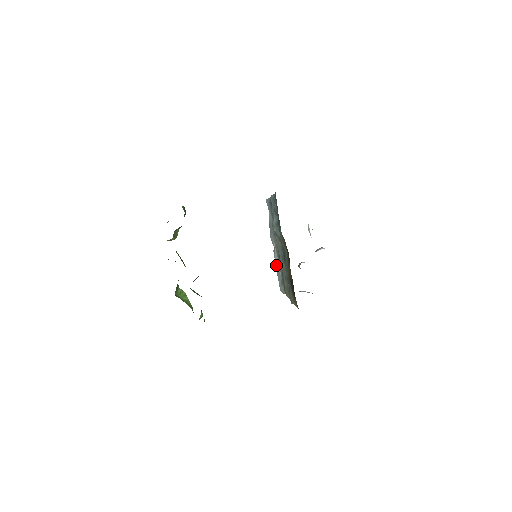
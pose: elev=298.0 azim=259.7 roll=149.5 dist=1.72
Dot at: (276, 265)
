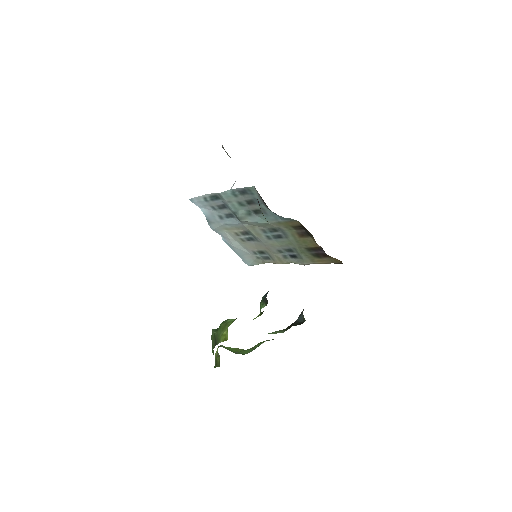
Dot at: (236, 249)
